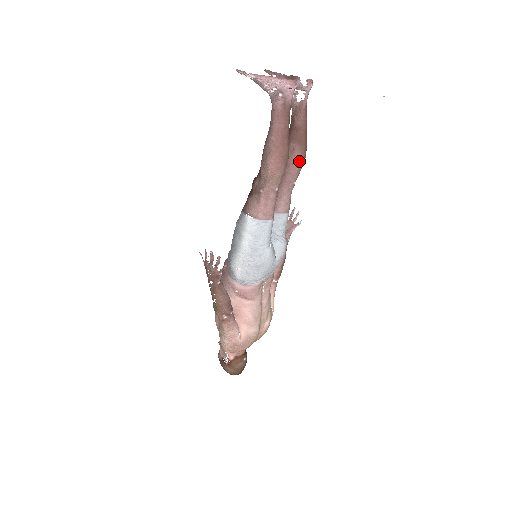
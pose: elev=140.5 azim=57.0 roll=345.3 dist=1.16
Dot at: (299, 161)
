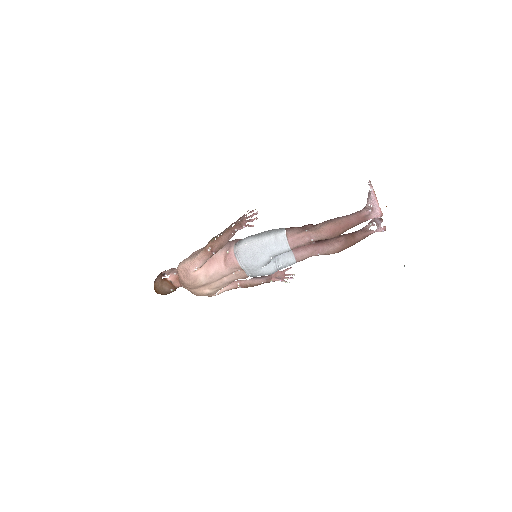
Dot at: (335, 248)
